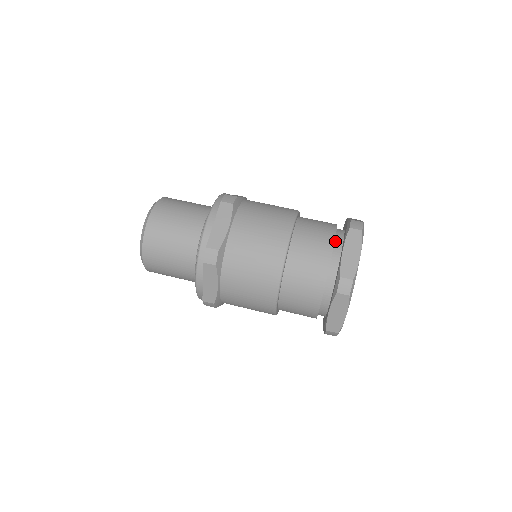
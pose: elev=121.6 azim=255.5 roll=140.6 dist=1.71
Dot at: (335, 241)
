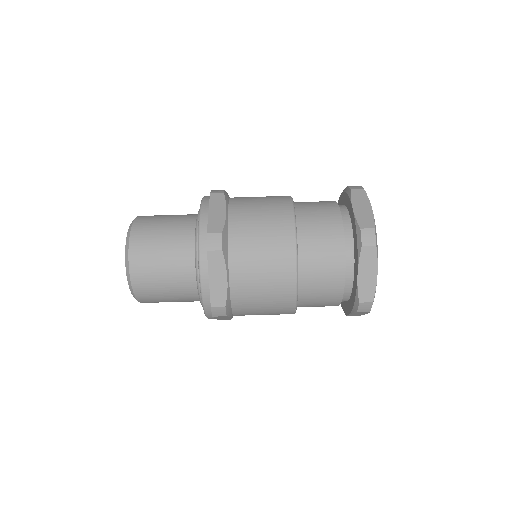
Dot at: (345, 252)
